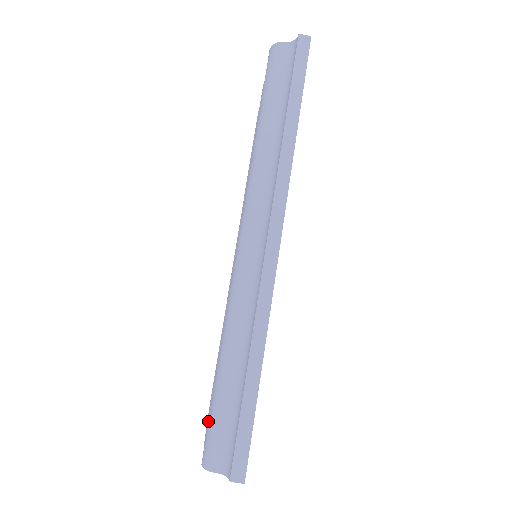
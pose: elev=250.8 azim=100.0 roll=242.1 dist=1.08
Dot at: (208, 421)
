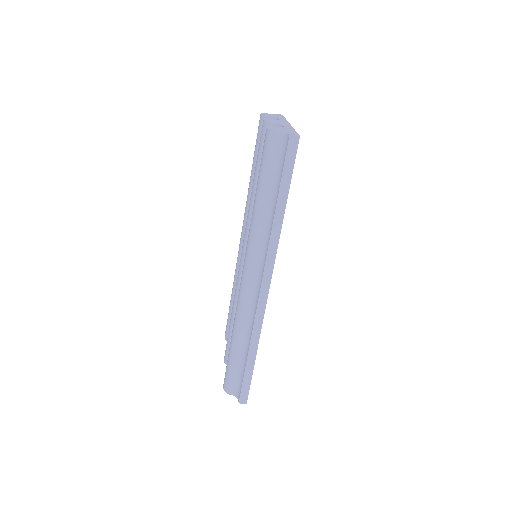
Dot at: (226, 368)
